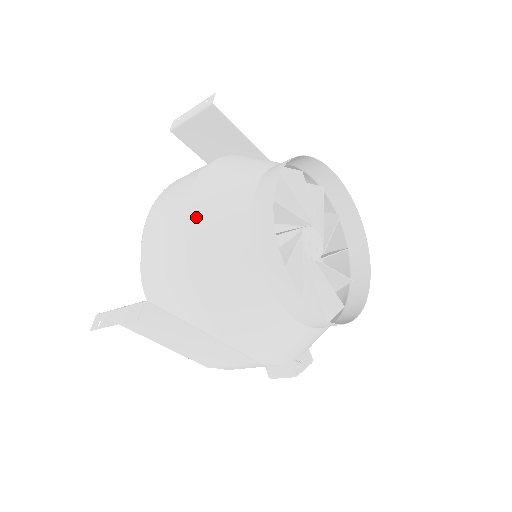
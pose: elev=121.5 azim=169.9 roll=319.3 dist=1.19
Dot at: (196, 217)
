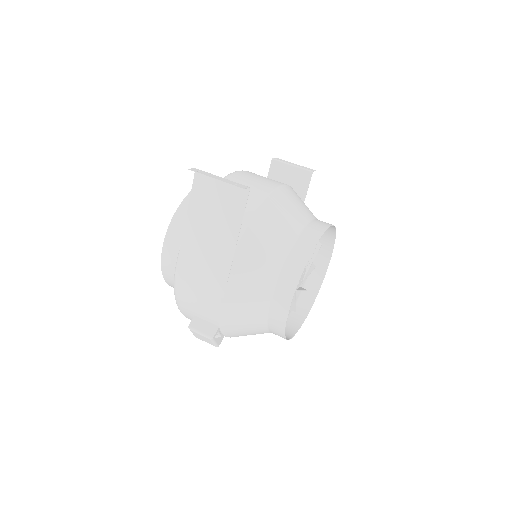
Dot at: (281, 195)
